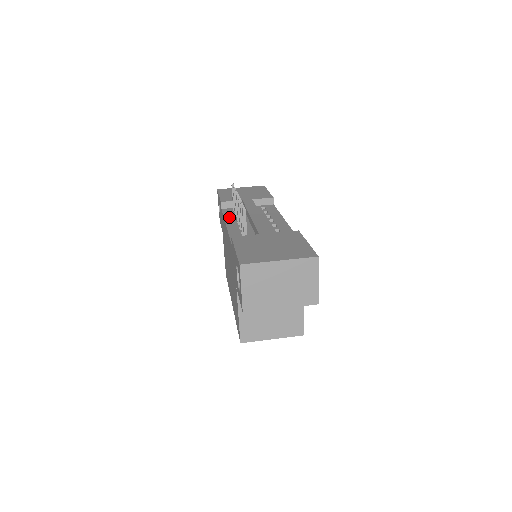
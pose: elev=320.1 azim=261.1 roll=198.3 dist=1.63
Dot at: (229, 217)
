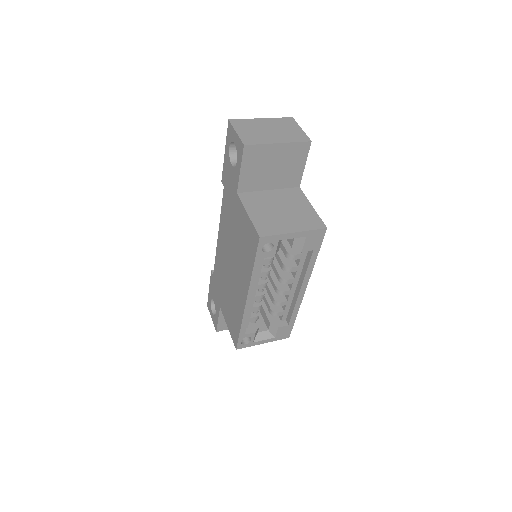
Dot at: occluded
